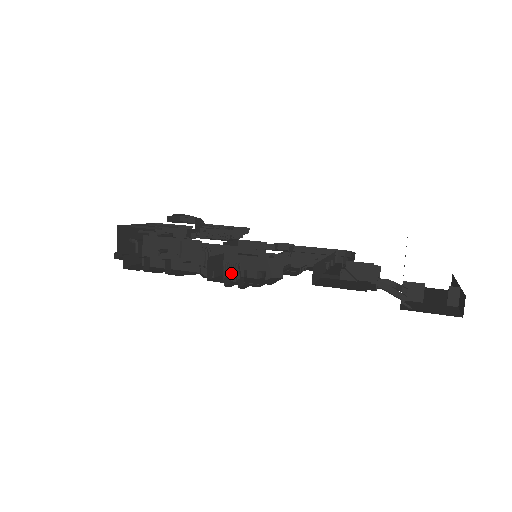
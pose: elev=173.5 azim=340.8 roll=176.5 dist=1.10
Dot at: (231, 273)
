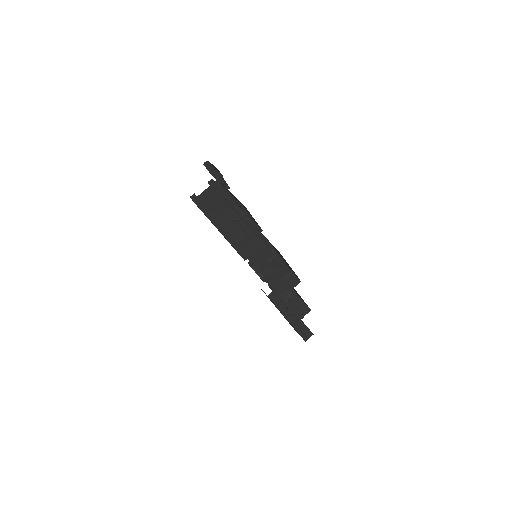
Dot at: (288, 298)
